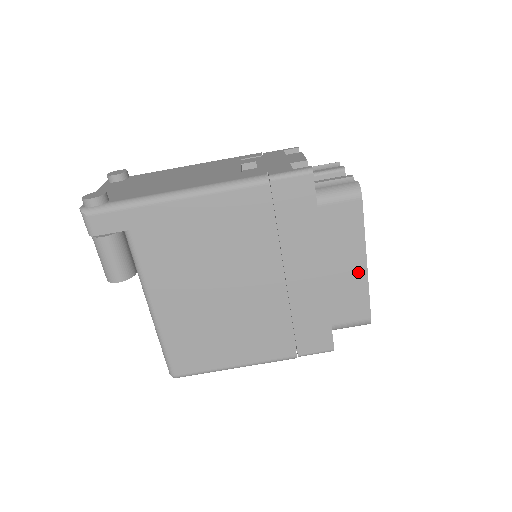
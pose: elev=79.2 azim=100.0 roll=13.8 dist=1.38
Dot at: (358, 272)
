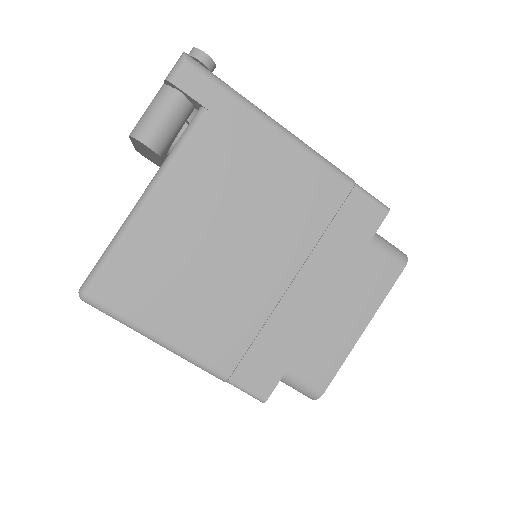
Dot at: (351, 333)
